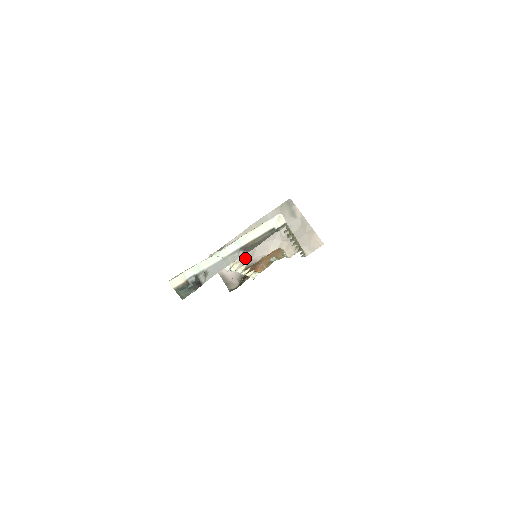
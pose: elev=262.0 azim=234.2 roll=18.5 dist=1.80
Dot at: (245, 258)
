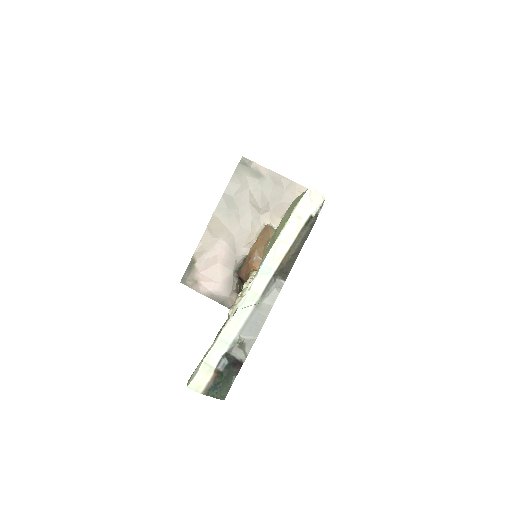
Dot at: (227, 259)
